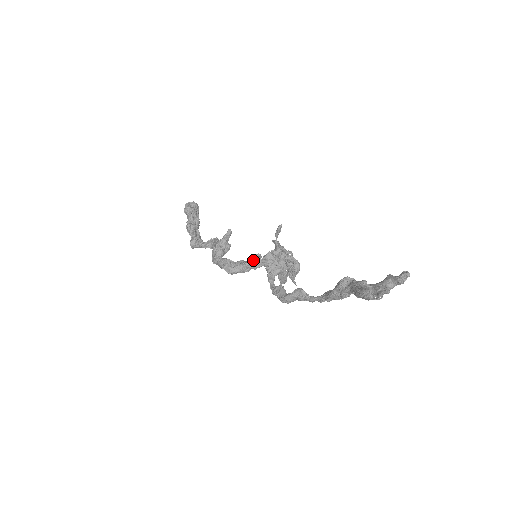
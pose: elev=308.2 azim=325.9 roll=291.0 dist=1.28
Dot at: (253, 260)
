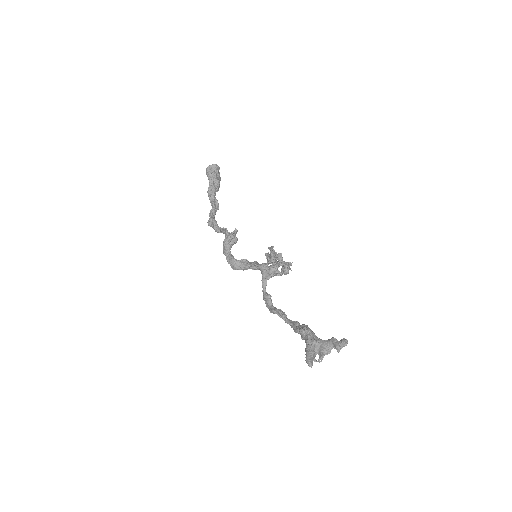
Dot at: (251, 266)
